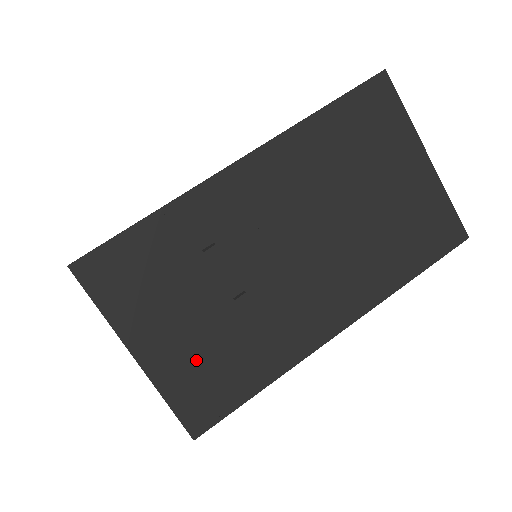
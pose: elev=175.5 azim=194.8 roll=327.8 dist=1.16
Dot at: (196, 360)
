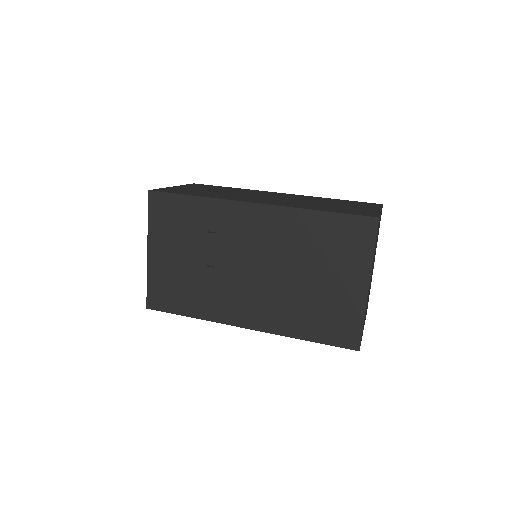
Dot at: (171, 276)
